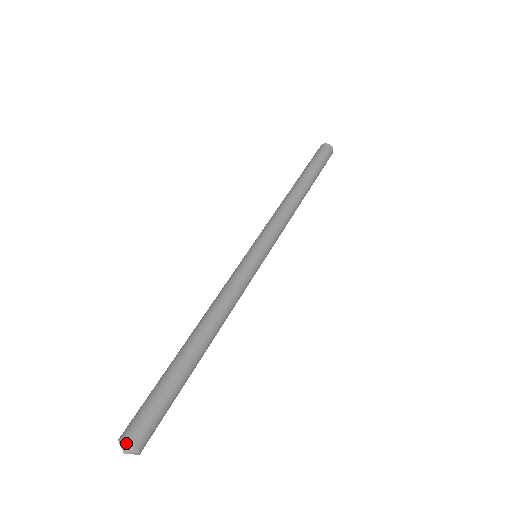
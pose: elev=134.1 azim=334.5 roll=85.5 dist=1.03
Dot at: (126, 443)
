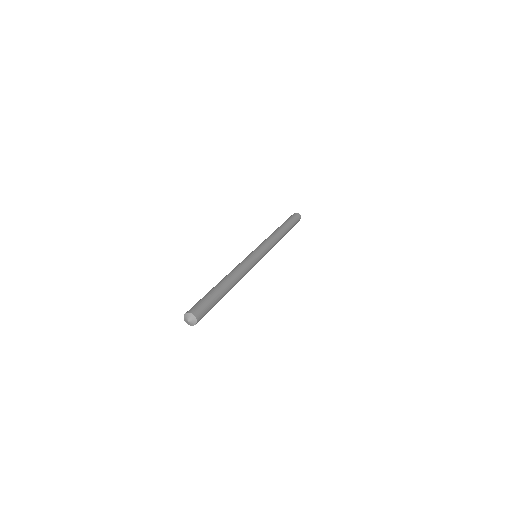
Dot at: (185, 315)
